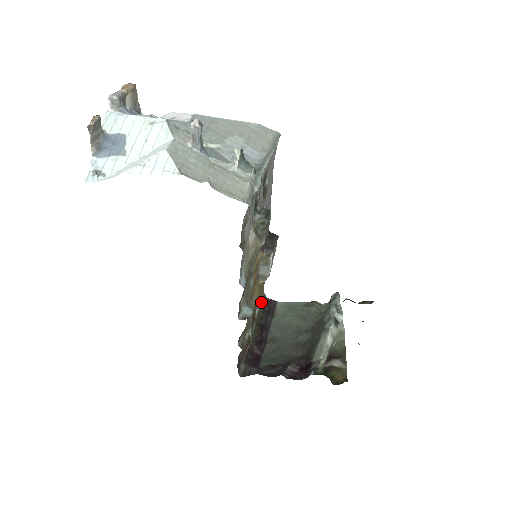
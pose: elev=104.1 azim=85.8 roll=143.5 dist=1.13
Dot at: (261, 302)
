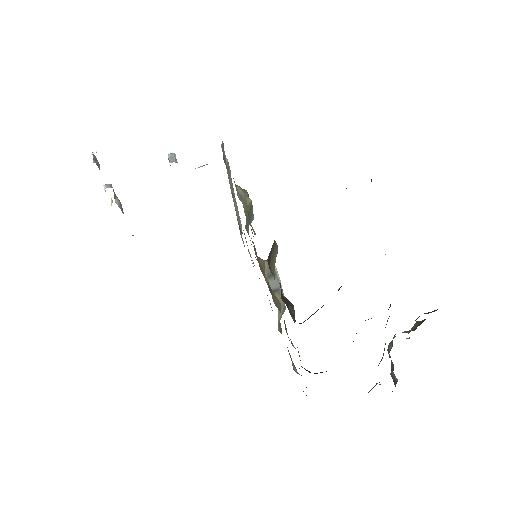
Dot at: occluded
